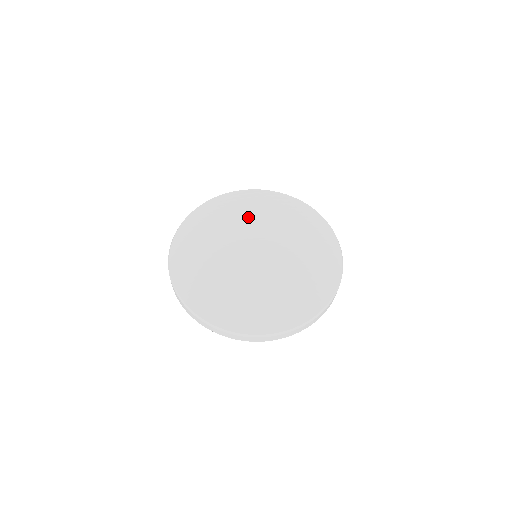
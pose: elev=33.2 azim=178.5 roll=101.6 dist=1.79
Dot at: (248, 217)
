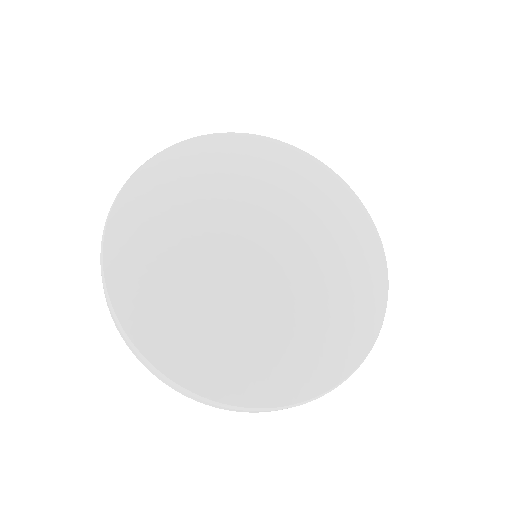
Dot at: (203, 210)
